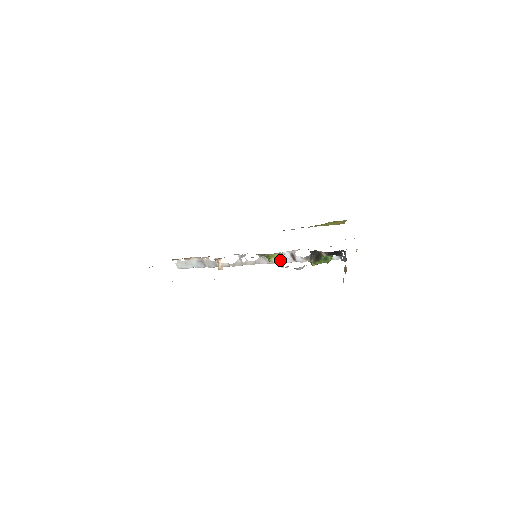
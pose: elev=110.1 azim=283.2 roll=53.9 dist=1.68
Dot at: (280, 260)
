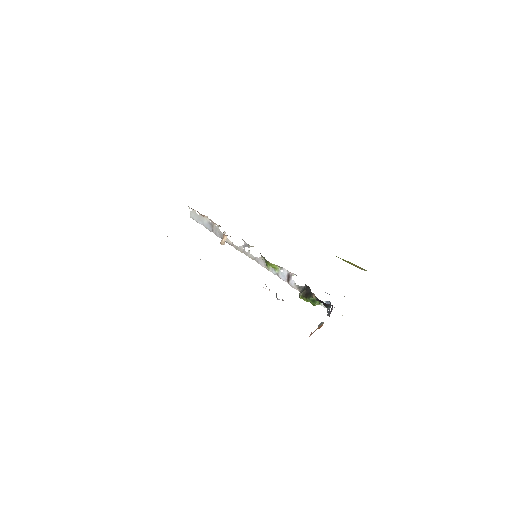
Dot at: (276, 272)
